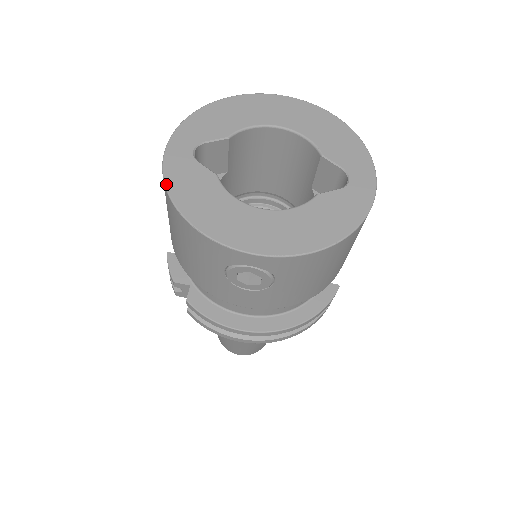
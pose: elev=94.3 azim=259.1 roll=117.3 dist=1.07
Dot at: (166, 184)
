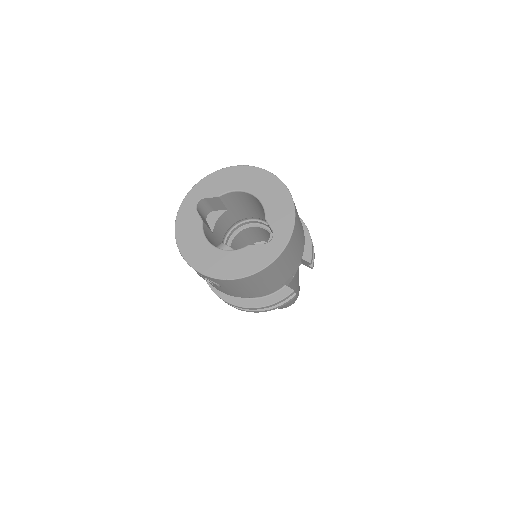
Dot at: (176, 221)
